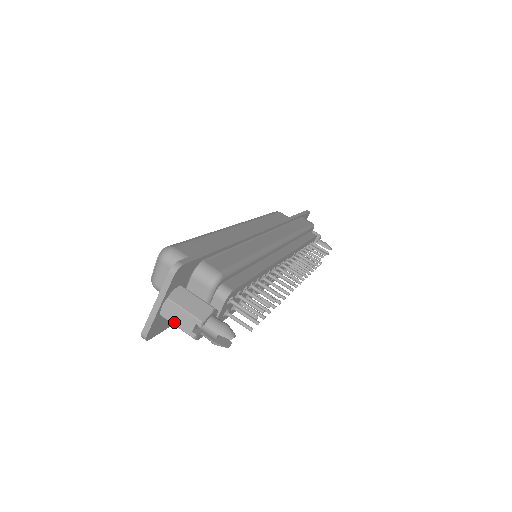
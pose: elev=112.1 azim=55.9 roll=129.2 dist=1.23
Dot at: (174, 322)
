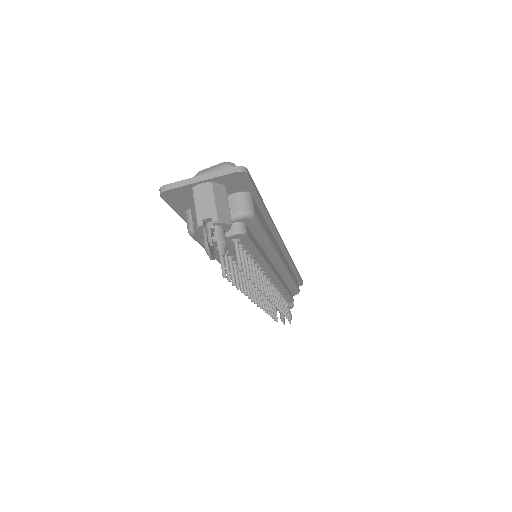
Dot at: (197, 201)
